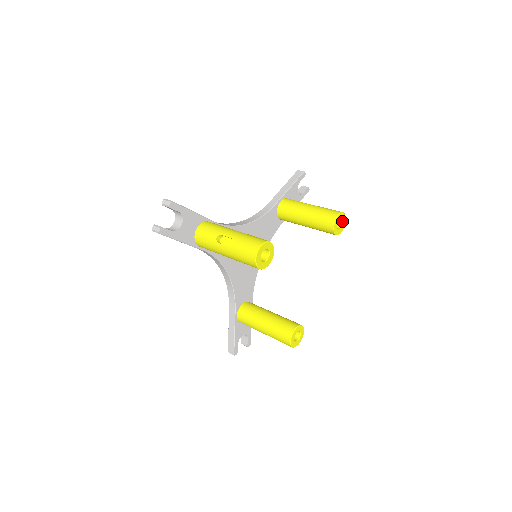
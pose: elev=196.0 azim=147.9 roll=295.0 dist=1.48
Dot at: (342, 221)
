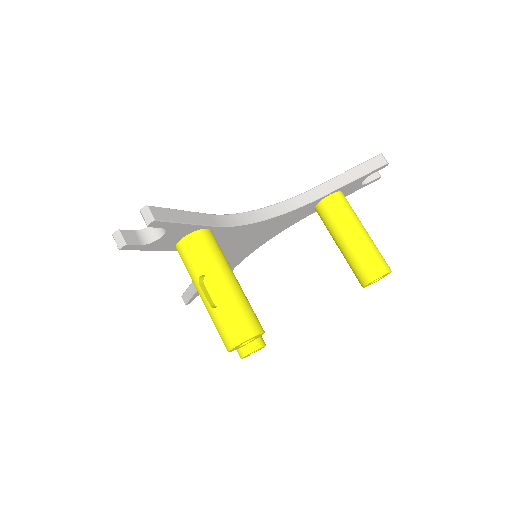
Dot at: (383, 276)
